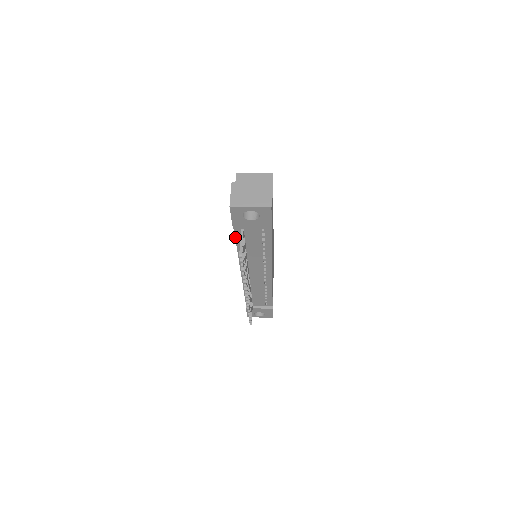
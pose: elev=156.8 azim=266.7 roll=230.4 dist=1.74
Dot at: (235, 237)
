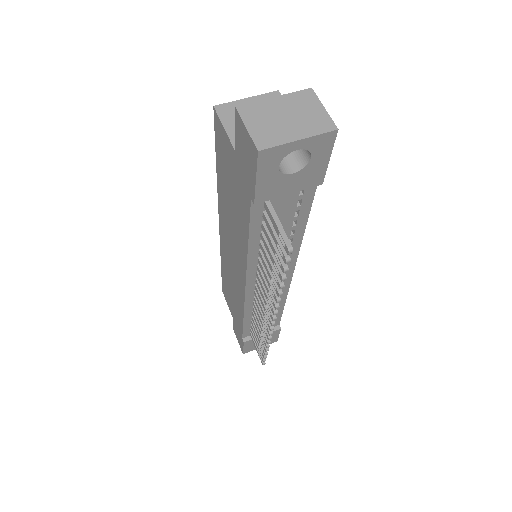
Dot at: (249, 224)
